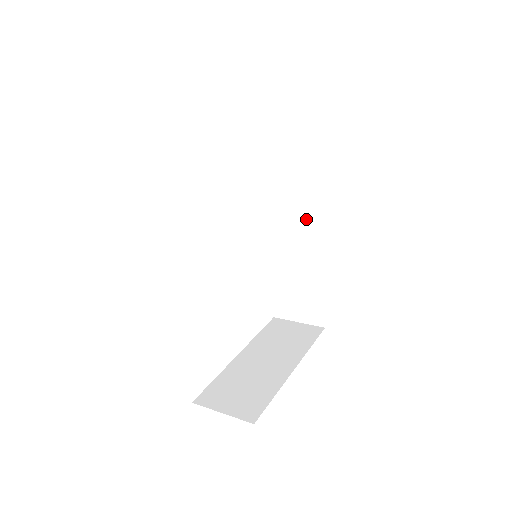
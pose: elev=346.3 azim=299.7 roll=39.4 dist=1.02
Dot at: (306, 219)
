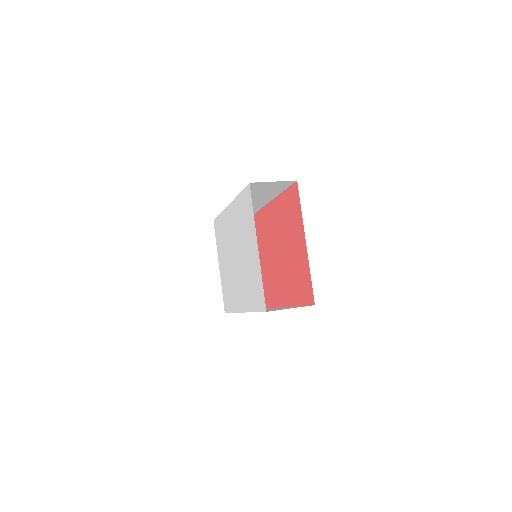
Dot at: (261, 201)
